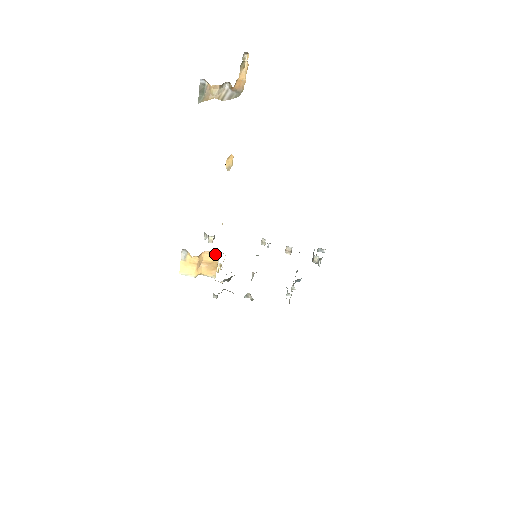
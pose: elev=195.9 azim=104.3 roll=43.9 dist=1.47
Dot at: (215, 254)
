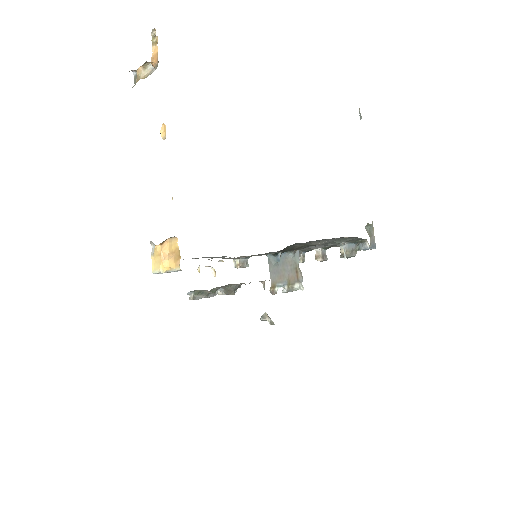
Dot at: (176, 239)
